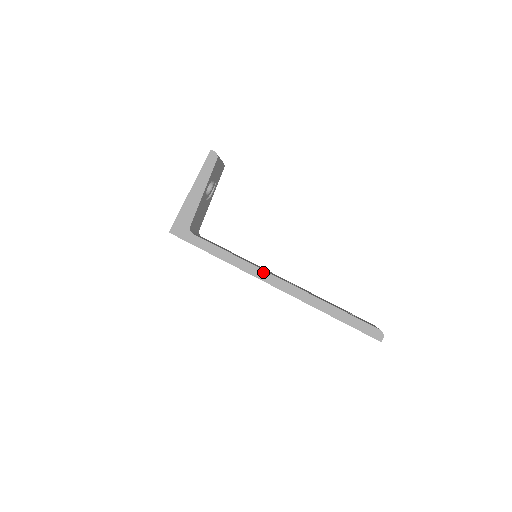
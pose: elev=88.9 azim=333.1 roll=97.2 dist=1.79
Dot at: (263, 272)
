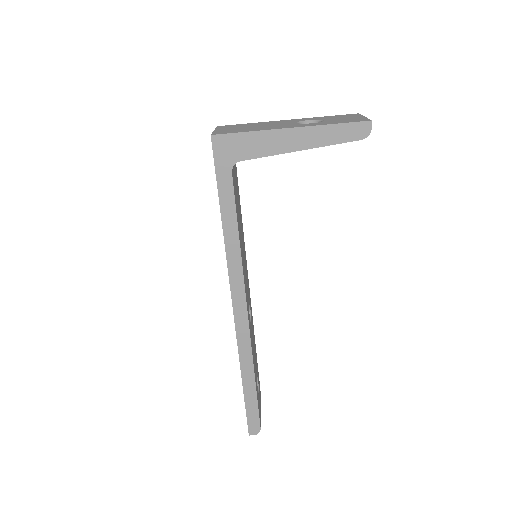
Dot at: (242, 290)
